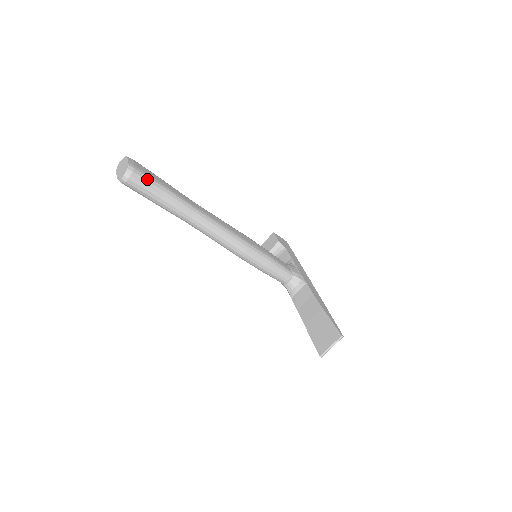
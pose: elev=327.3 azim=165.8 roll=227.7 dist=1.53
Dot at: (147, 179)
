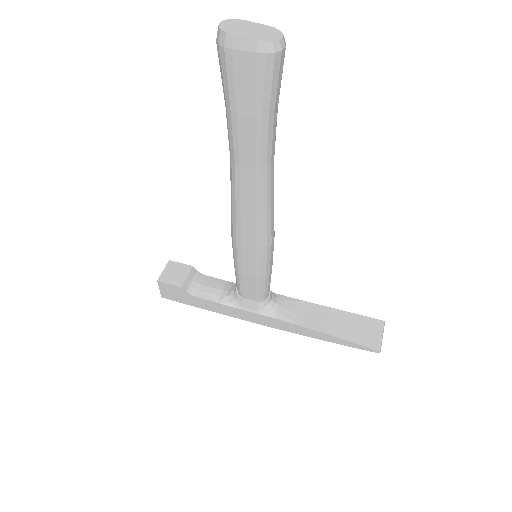
Dot at: occluded
